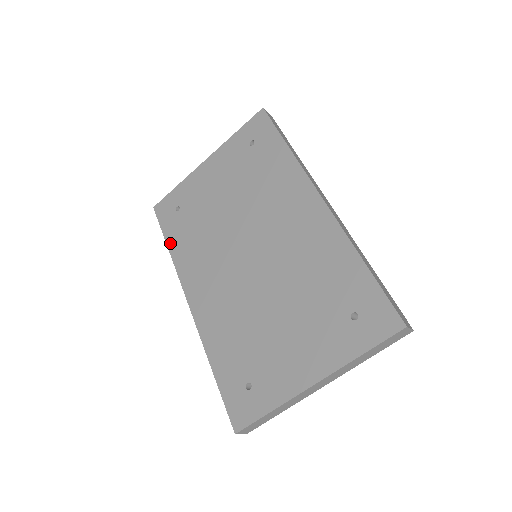
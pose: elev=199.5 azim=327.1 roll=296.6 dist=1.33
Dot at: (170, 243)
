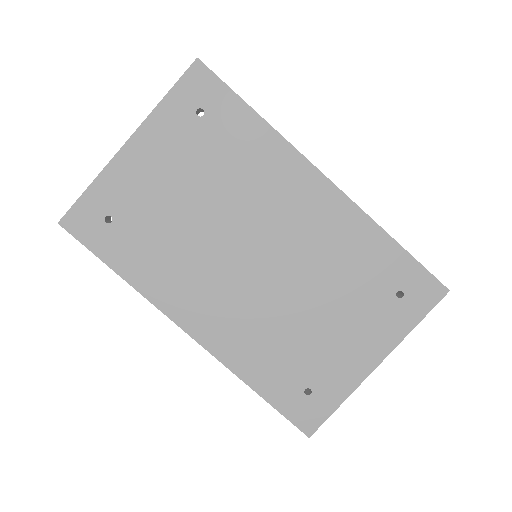
Dot at: (119, 268)
